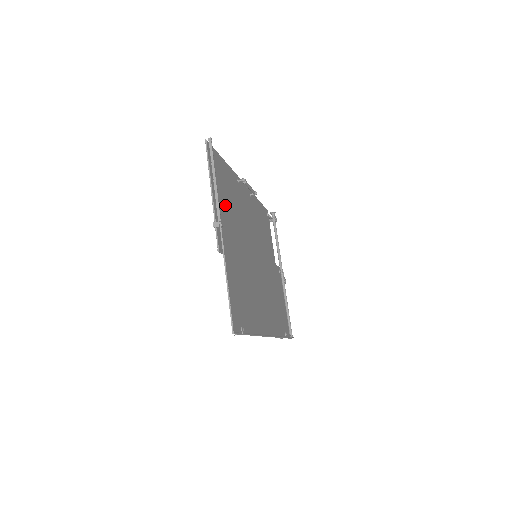
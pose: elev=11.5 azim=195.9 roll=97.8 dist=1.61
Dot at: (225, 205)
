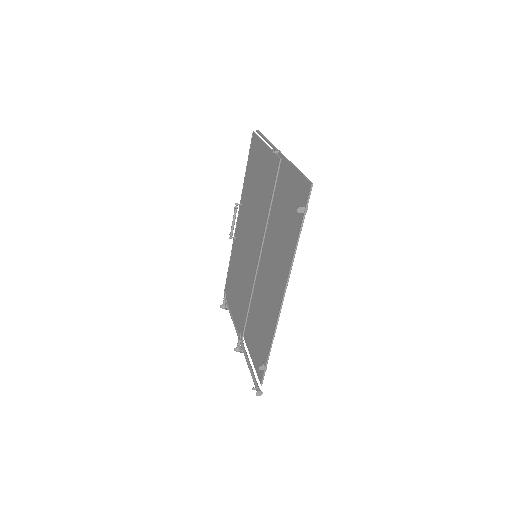
Dot at: (260, 174)
